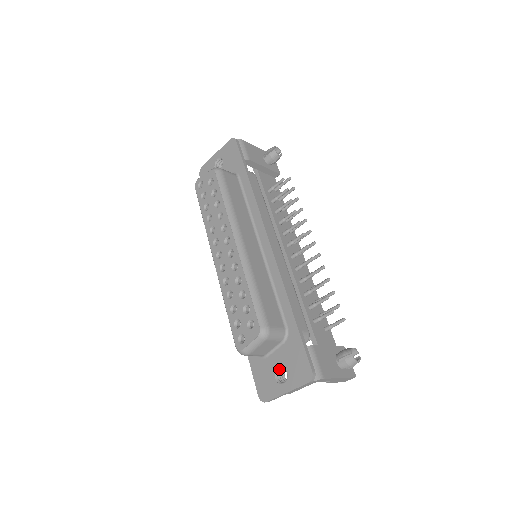
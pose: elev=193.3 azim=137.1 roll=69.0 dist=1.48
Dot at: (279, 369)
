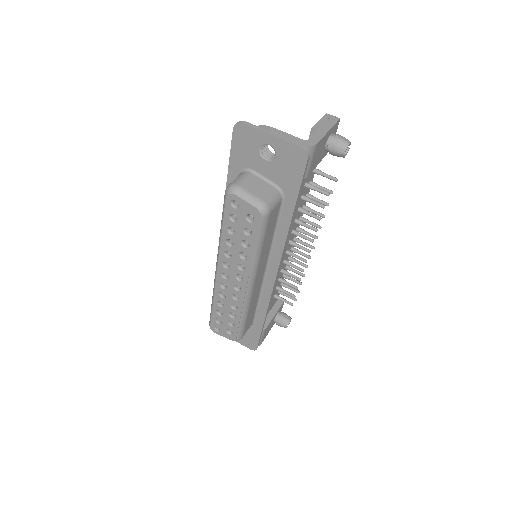
Dot at: occluded
